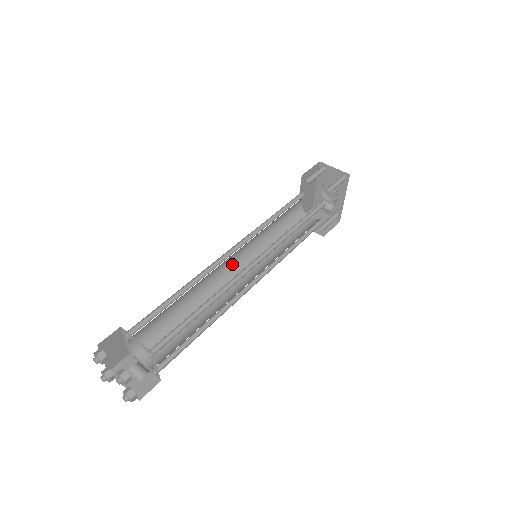
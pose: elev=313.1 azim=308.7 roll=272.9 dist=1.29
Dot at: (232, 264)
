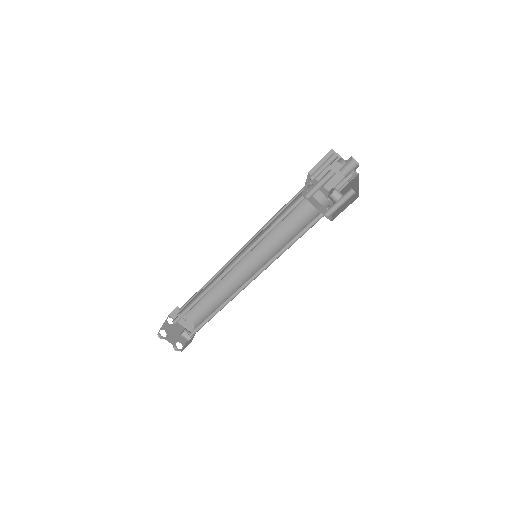
Dot at: (237, 255)
